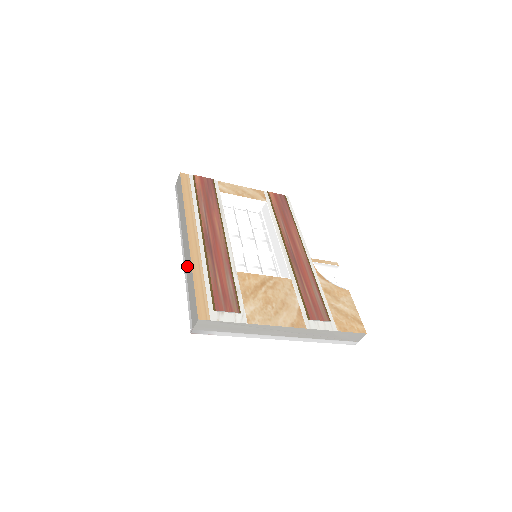
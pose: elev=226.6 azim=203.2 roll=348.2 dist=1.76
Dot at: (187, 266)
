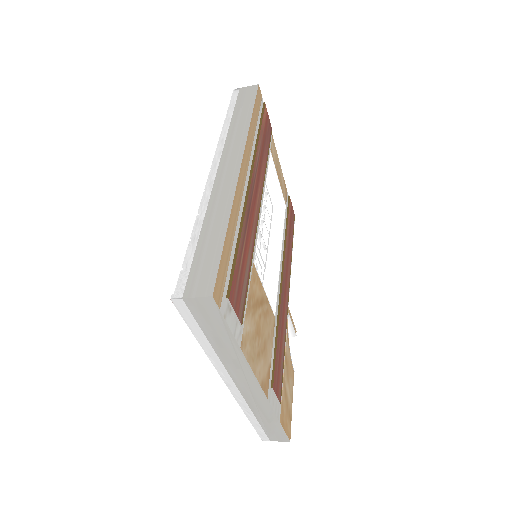
Dot at: (217, 200)
